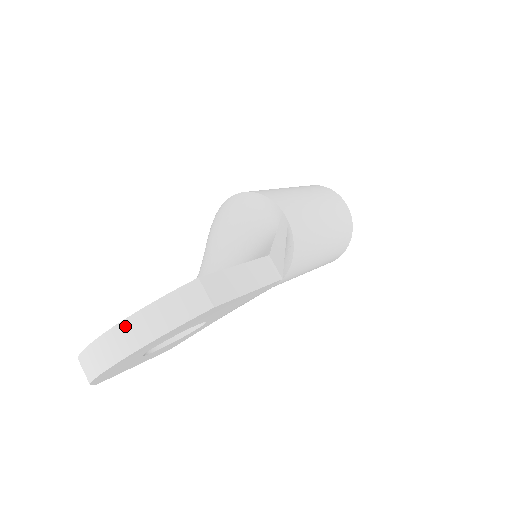
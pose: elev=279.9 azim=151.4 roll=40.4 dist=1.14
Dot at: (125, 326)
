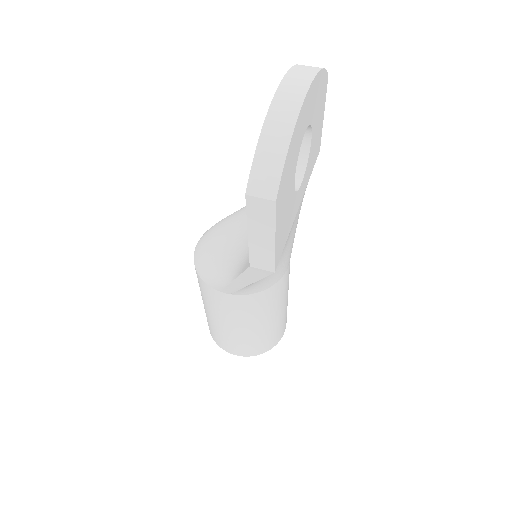
Dot at: (296, 68)
